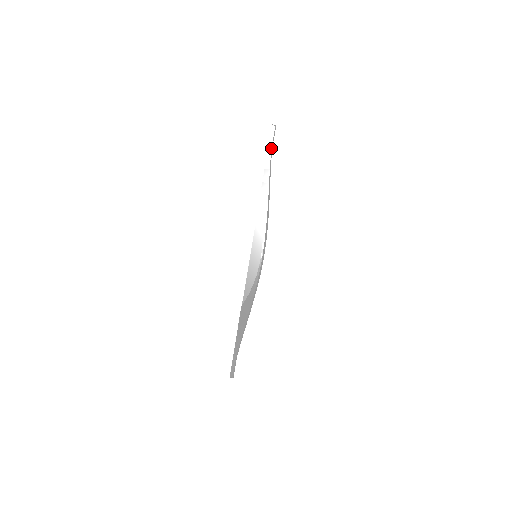
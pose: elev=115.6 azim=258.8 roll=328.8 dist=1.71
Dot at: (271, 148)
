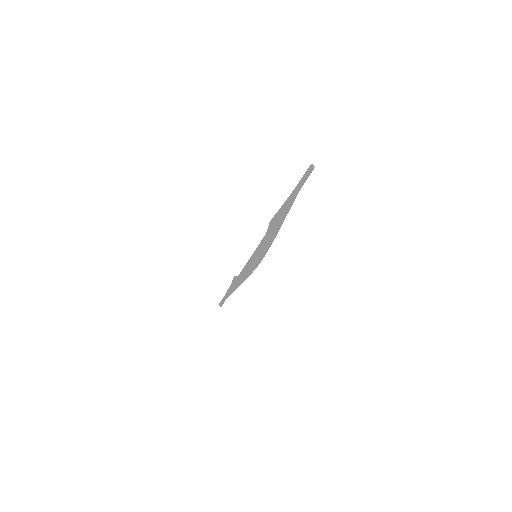
Dot at: (300, 185)
